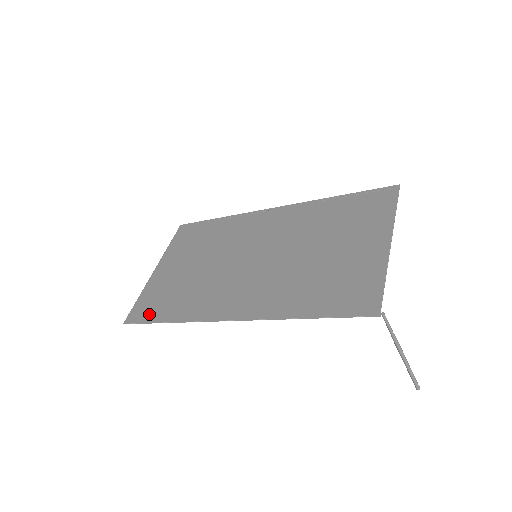
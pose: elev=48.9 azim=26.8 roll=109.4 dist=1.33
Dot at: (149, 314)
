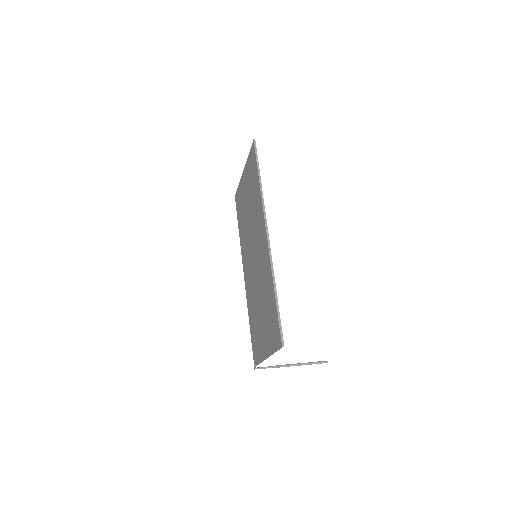
Dot at: (238, 210)
